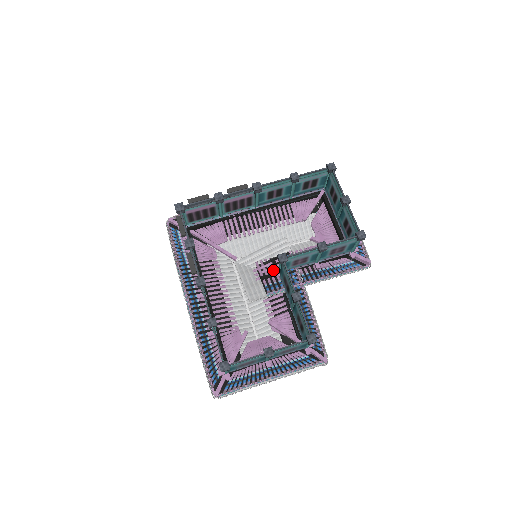
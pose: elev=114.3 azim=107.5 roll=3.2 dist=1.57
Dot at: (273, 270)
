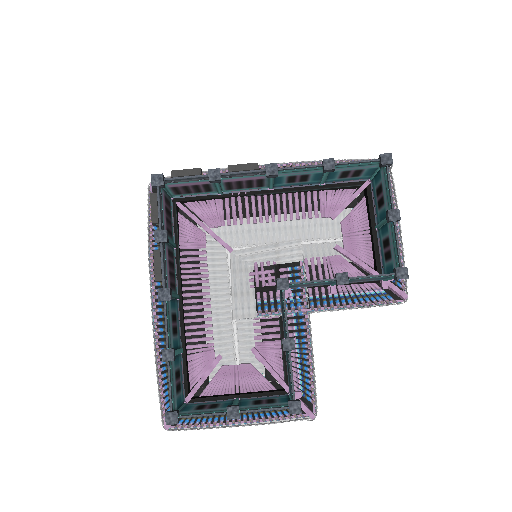
Dot at: (274, 280)
